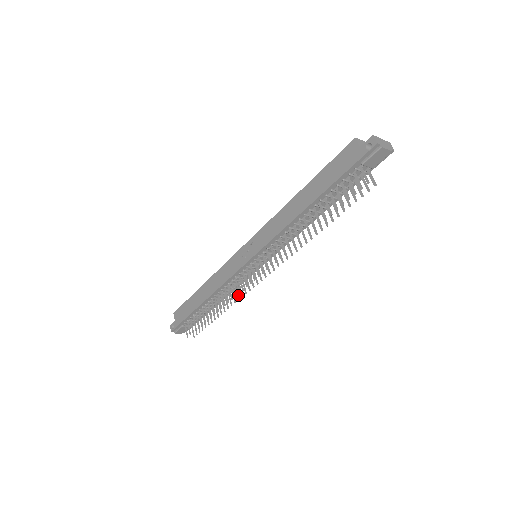
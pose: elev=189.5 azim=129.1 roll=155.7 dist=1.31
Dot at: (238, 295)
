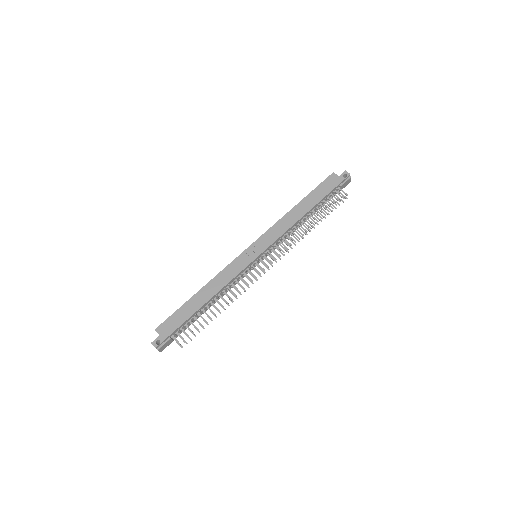
Dot at: occluded
